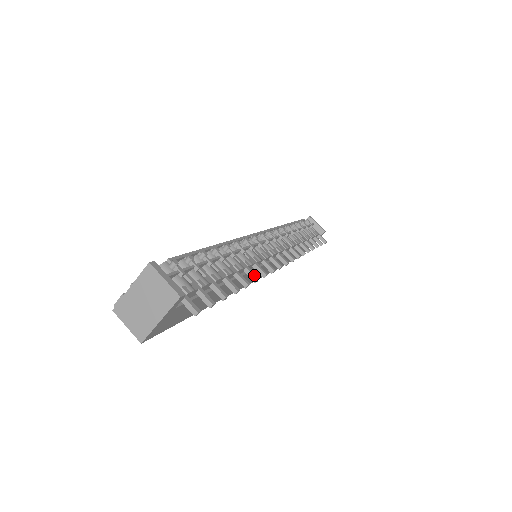
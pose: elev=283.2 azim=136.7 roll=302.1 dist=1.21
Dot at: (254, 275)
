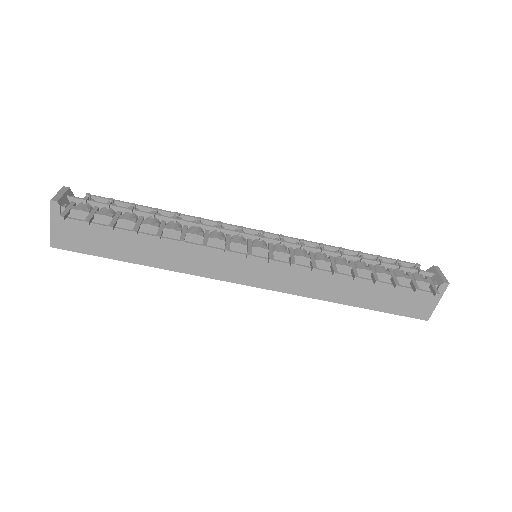
Dot at: (182, 238)
